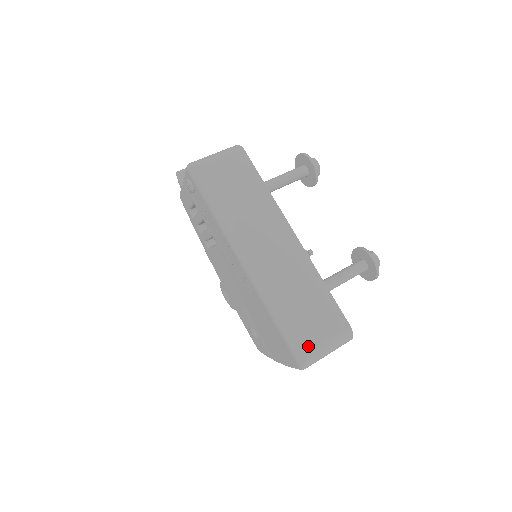
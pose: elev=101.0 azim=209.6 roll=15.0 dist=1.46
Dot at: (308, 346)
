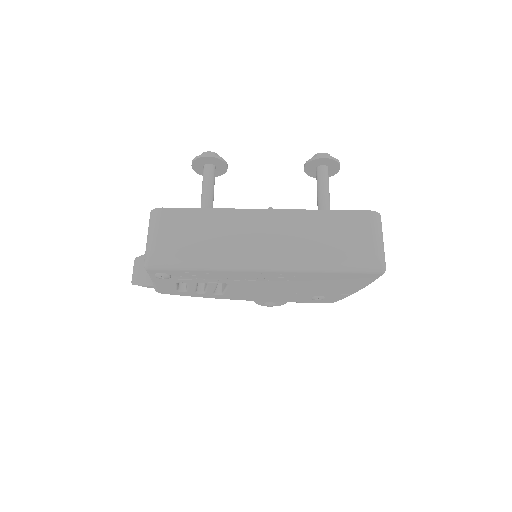
Dot at: (370, 255)
